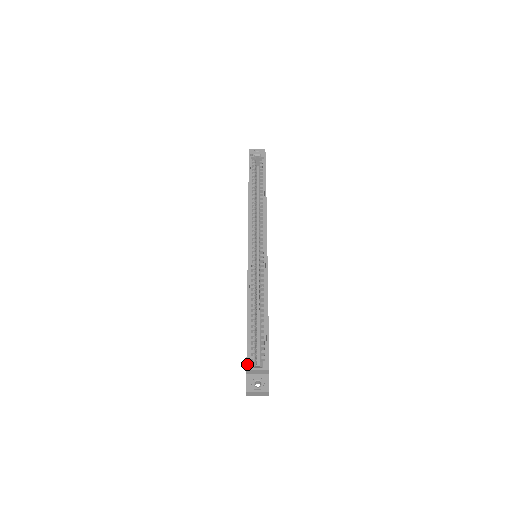
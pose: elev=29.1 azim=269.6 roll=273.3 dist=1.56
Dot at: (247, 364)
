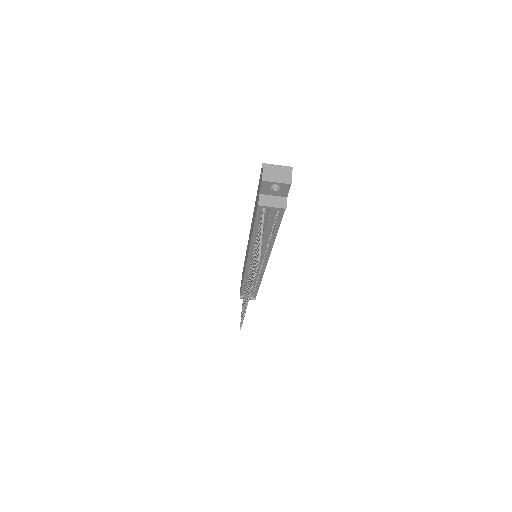
Dot at: occluded
